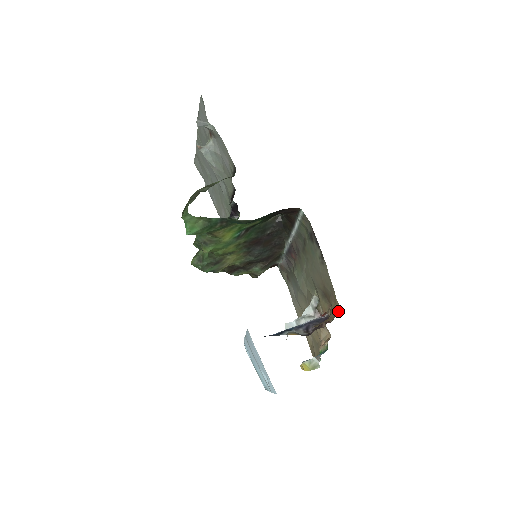
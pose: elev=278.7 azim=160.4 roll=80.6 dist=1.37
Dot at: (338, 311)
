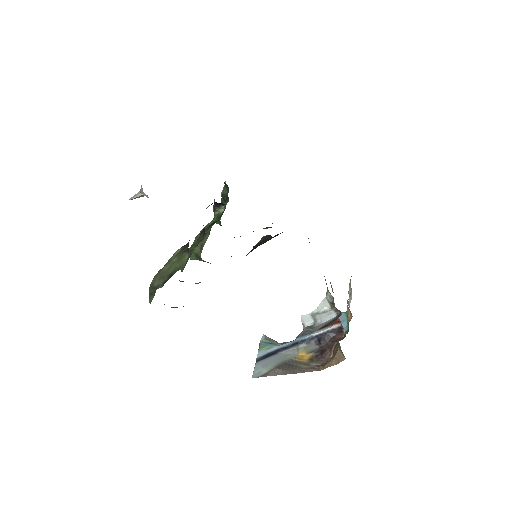
Dot at: (343, 355)
